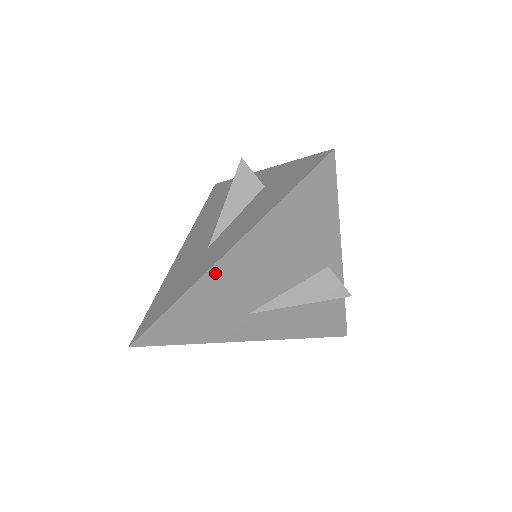
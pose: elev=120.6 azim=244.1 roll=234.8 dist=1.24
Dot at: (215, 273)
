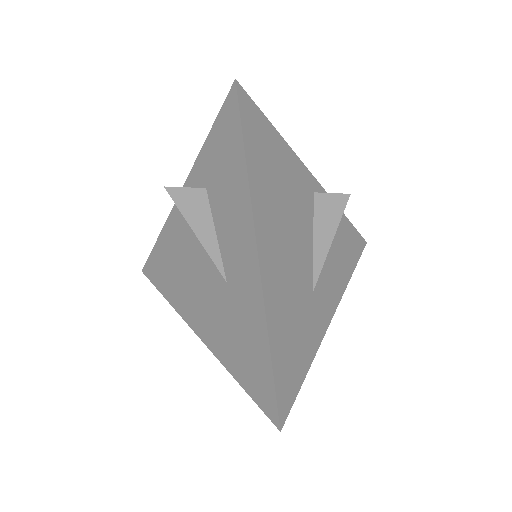
Dot at: (267, 279)
